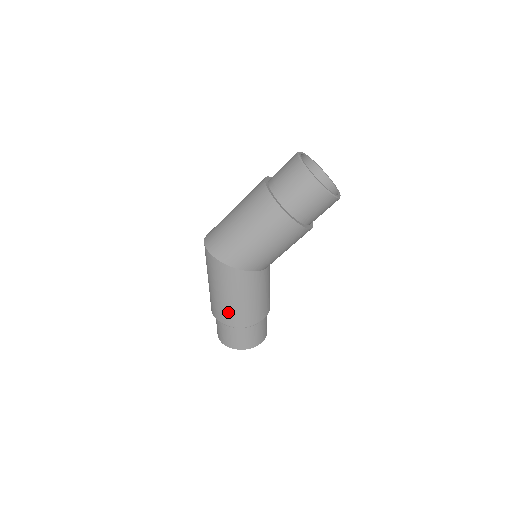
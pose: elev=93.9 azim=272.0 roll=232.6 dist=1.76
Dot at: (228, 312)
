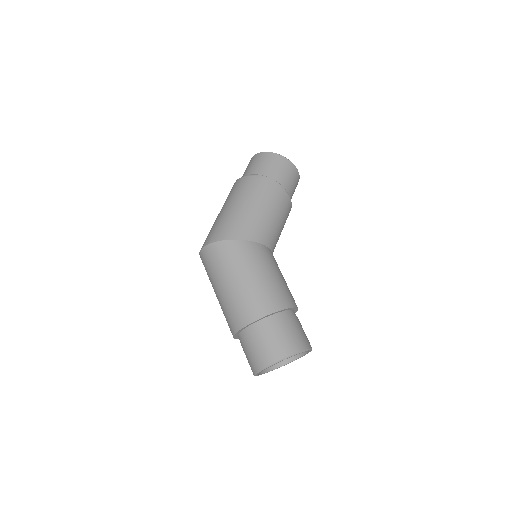
Dot at: (252, 299)
